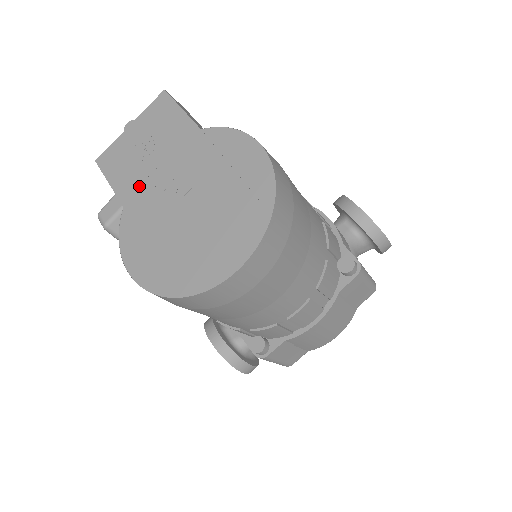
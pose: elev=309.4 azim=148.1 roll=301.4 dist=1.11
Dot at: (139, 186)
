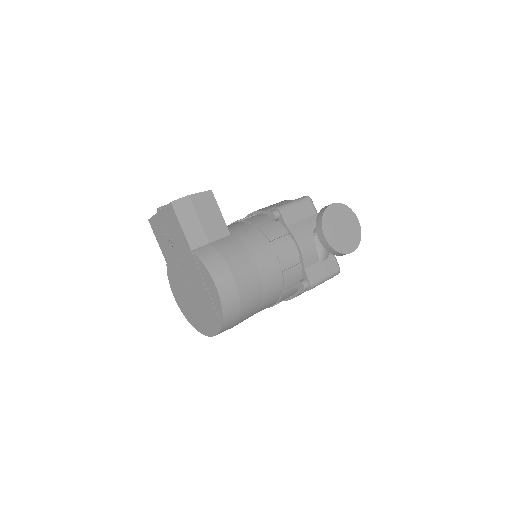
Dot at: (171, 258)
